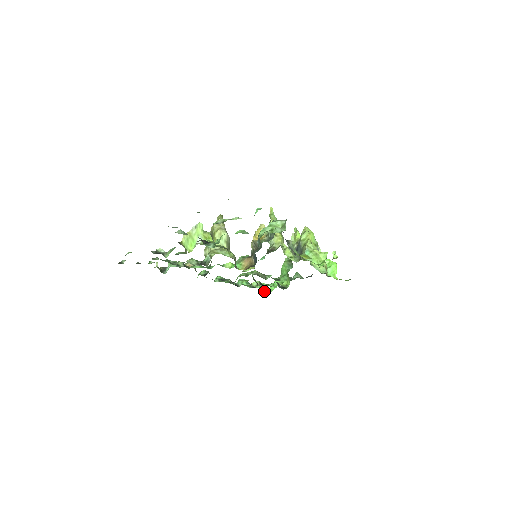
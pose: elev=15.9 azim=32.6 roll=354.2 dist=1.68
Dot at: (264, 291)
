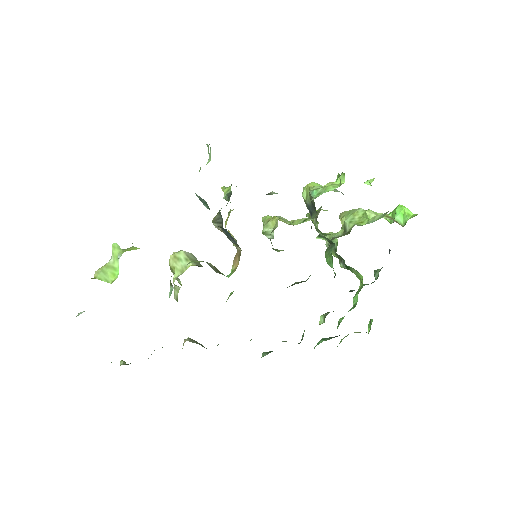
Dot at: occluded
